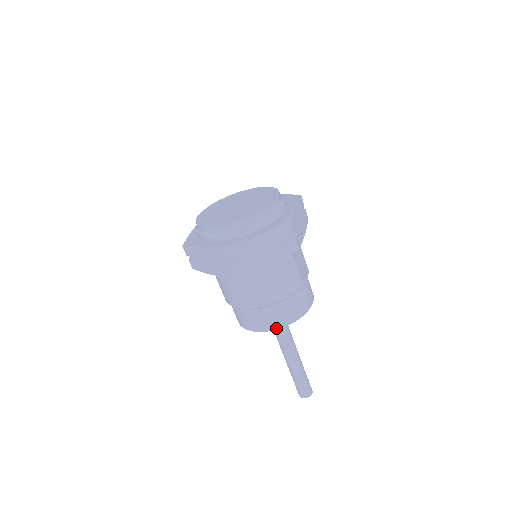
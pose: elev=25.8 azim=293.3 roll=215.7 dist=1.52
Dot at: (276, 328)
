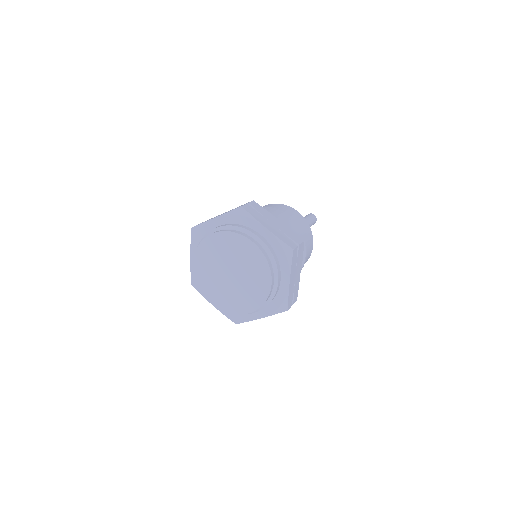
Dot at: occluded
